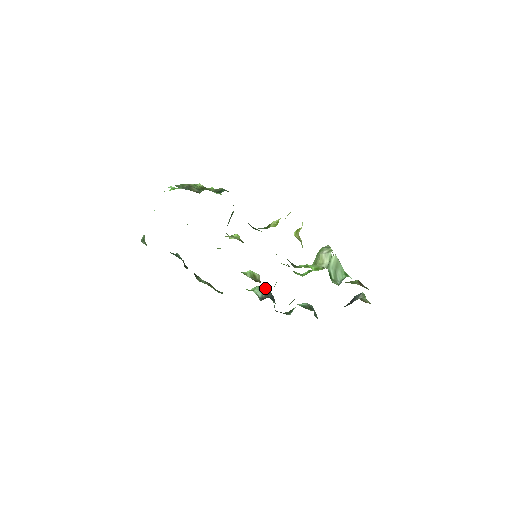
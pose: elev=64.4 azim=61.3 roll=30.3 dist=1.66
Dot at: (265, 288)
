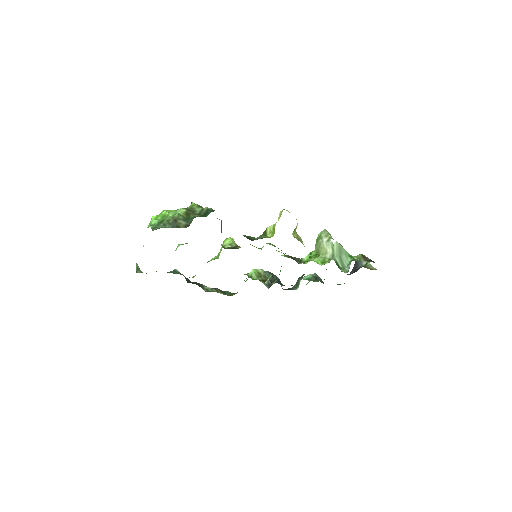
Dot at: (268, 272)
